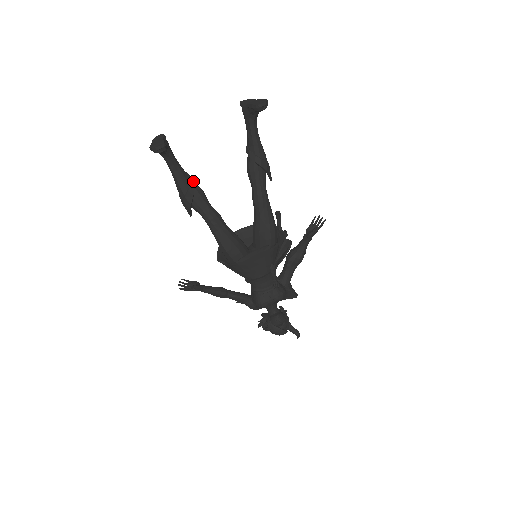
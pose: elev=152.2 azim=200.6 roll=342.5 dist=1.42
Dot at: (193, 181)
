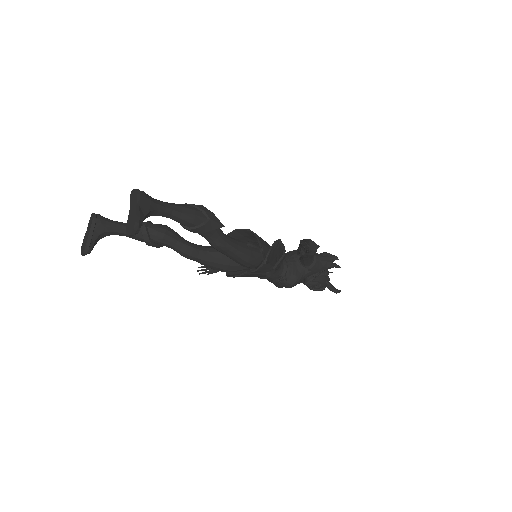
Dot at: (147, 235)
